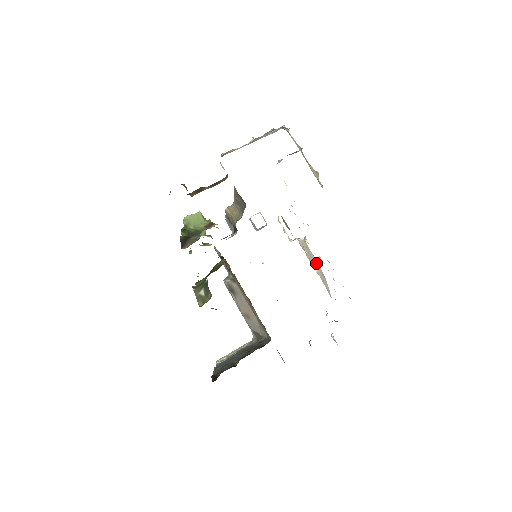
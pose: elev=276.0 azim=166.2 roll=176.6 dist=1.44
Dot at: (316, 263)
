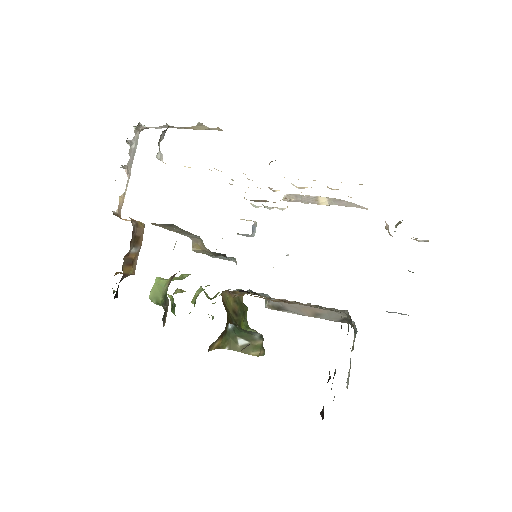
Dot at: (321, 199)
